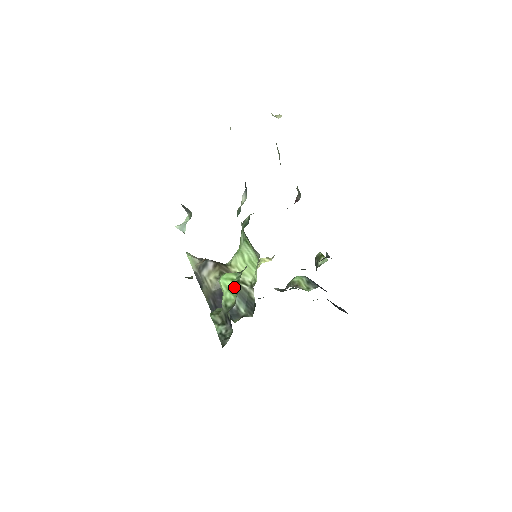
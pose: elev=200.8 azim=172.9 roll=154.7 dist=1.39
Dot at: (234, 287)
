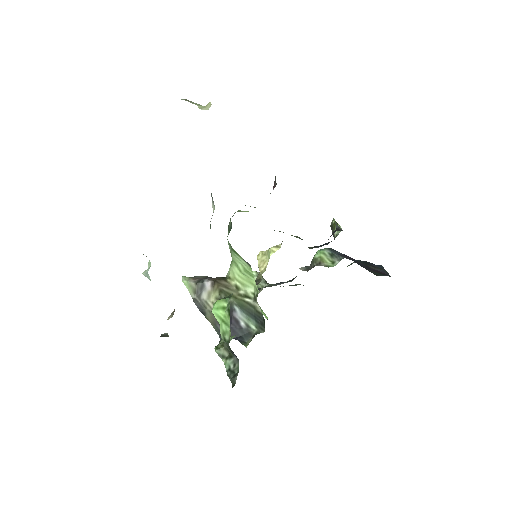
Dot at: (227, 317)
